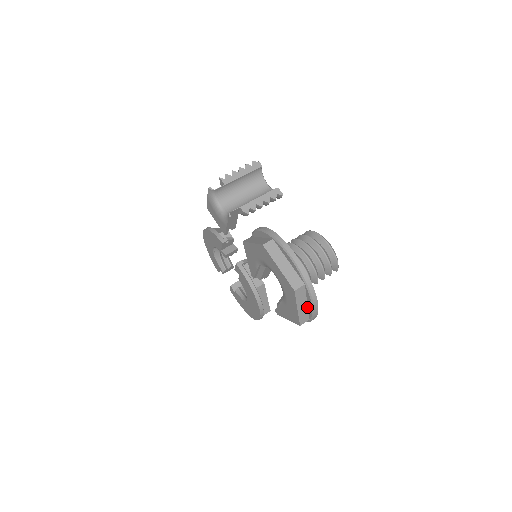
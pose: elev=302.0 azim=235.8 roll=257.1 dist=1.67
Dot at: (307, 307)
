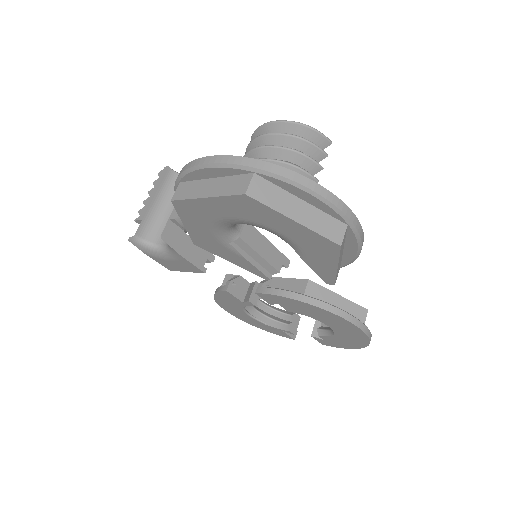
Dot at: (313, 208)
